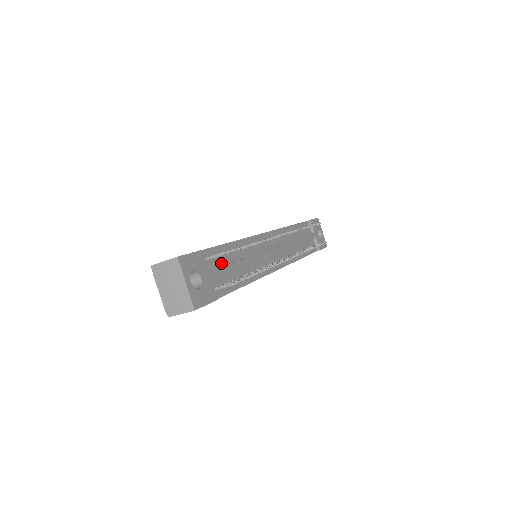
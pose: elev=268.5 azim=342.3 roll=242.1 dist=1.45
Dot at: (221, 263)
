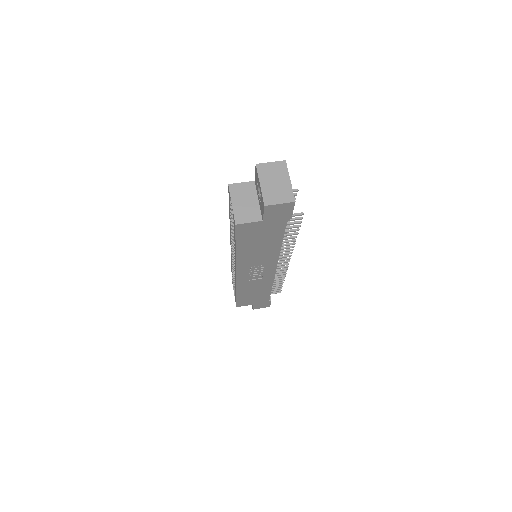
Dot at: occluded
